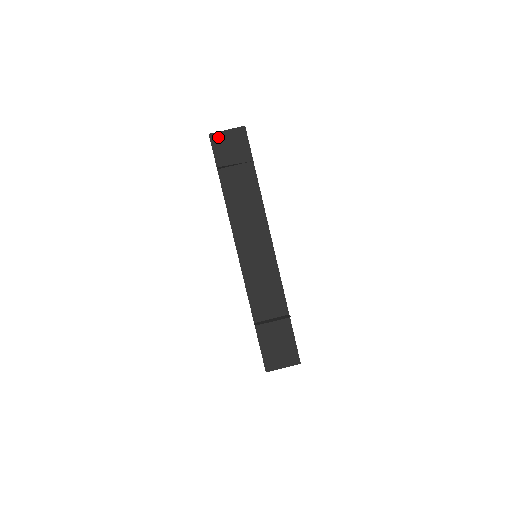
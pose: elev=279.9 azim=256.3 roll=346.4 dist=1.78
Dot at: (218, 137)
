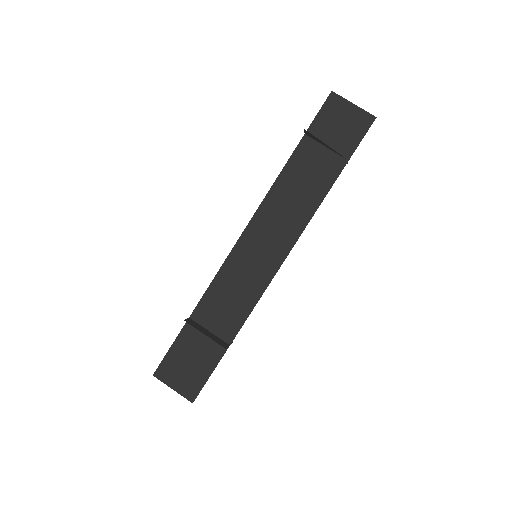
Dot at: (338, 103)
